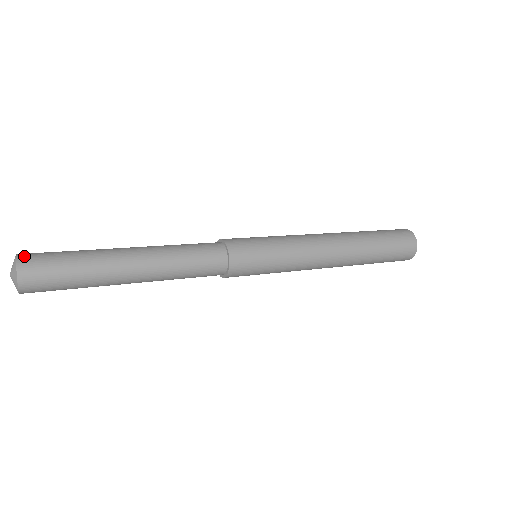
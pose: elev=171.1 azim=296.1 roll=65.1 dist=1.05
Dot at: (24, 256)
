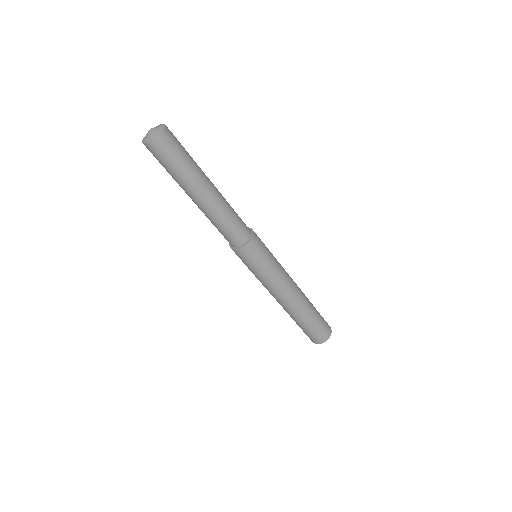
Dot at: occluded
